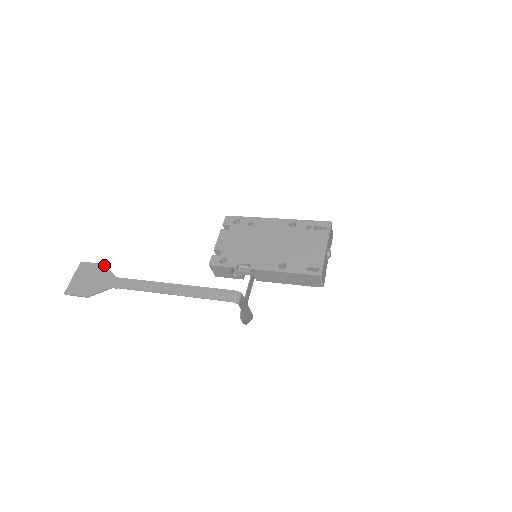
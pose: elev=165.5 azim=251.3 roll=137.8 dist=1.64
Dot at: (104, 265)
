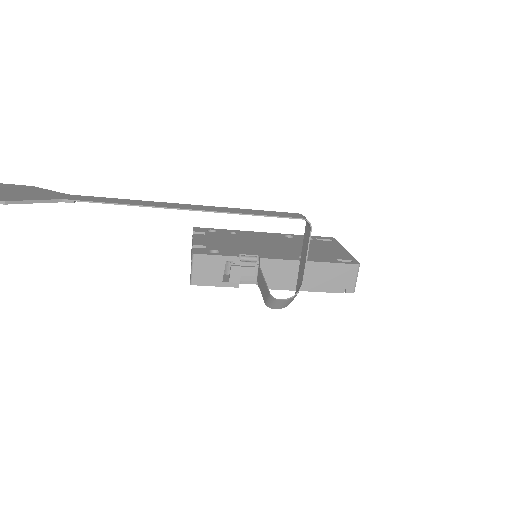
Dot at: occluded
